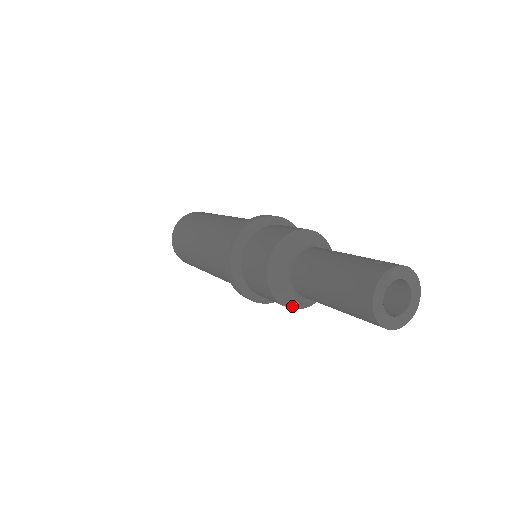
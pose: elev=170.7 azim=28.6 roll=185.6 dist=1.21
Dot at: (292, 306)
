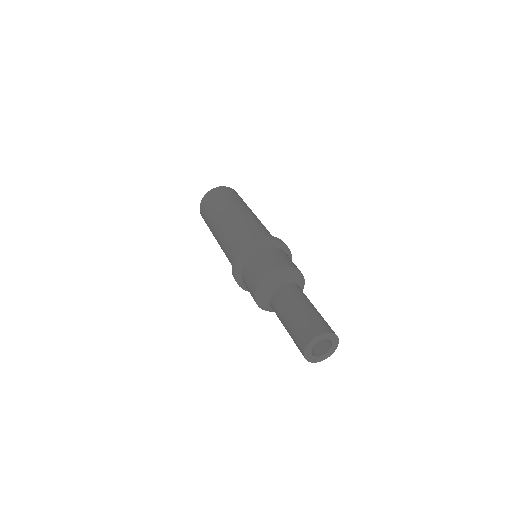
Dot at: (273, 311)
